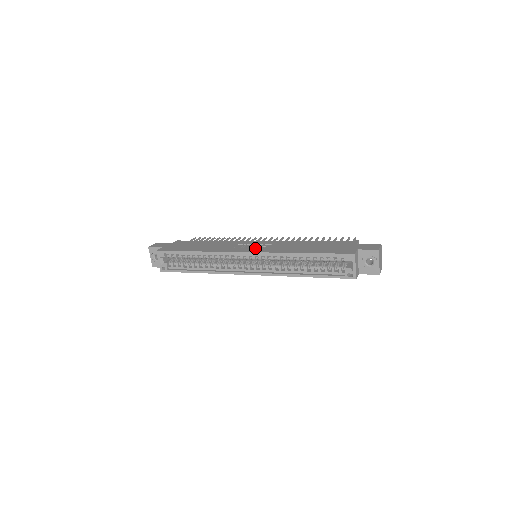
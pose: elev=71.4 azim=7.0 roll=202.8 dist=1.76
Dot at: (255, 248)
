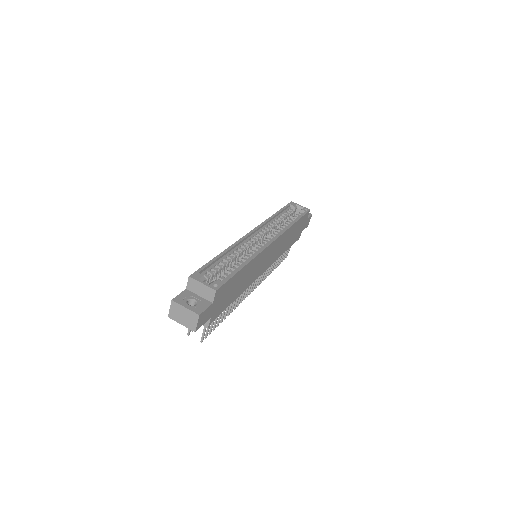
Dot at: occluded
